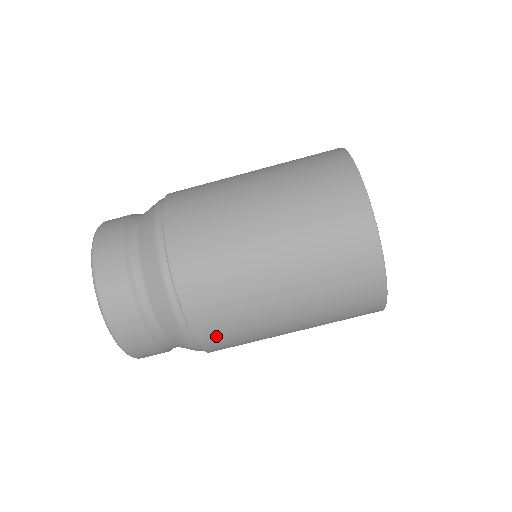
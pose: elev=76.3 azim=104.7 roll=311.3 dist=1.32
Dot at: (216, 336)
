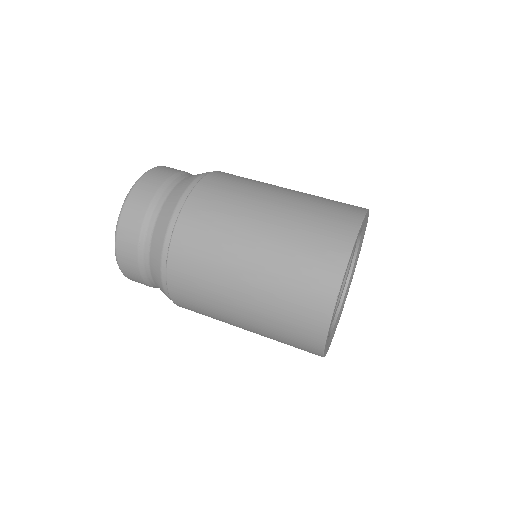
Dot at: (205, 199)
